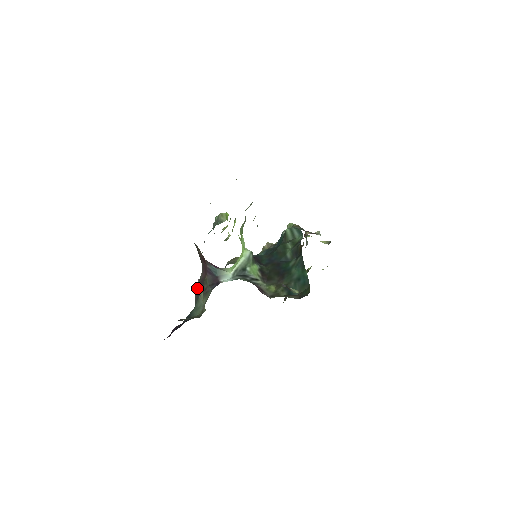
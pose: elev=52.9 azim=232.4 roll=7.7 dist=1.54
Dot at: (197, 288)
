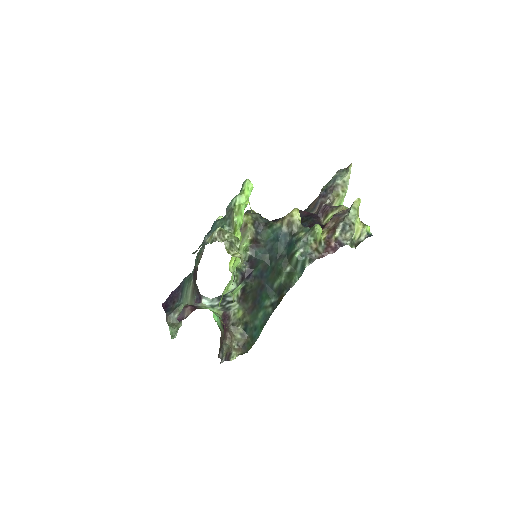
Dot at: (194, 266)
